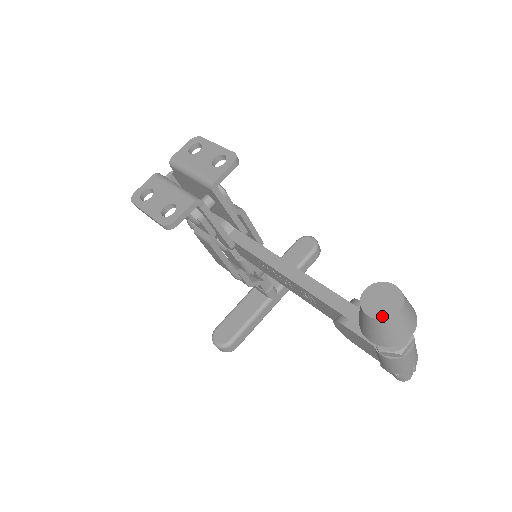
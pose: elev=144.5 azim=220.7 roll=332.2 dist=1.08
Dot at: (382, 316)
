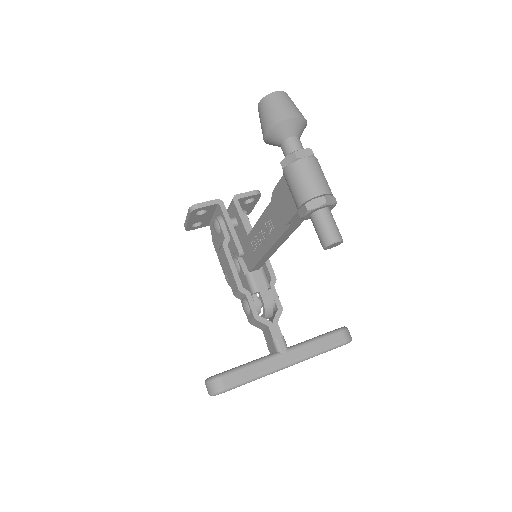
Dot at: (265, 98)
